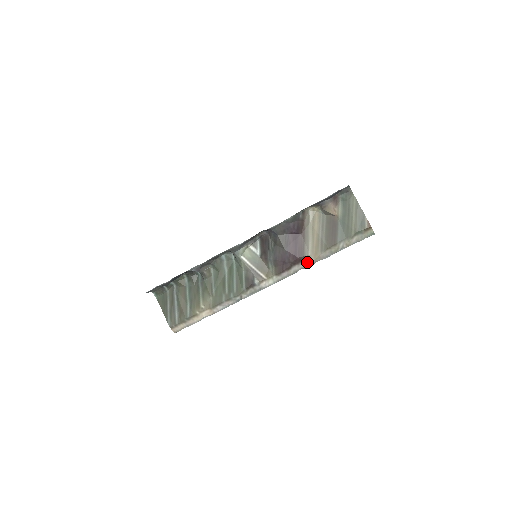
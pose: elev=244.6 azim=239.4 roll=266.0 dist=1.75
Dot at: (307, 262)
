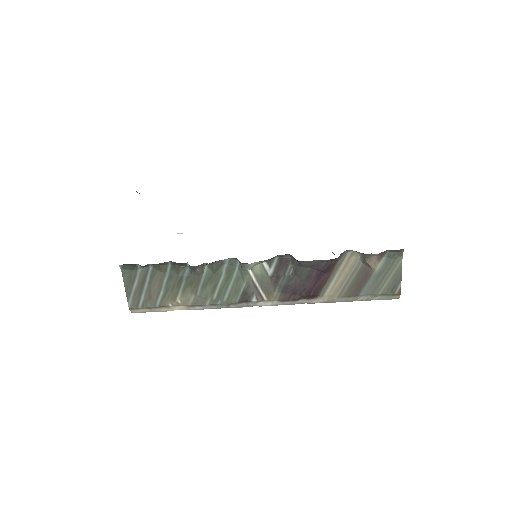
Dot at: (318, 300)
